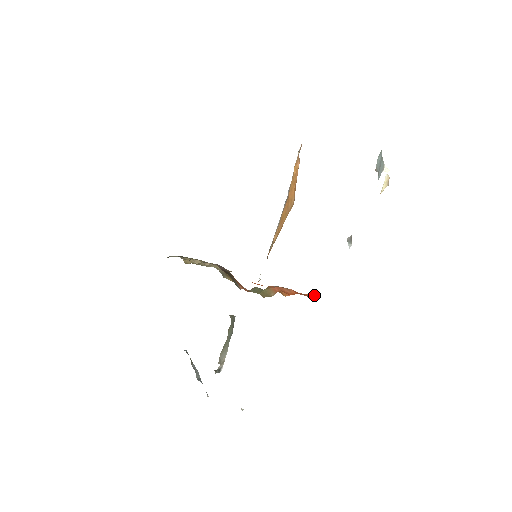
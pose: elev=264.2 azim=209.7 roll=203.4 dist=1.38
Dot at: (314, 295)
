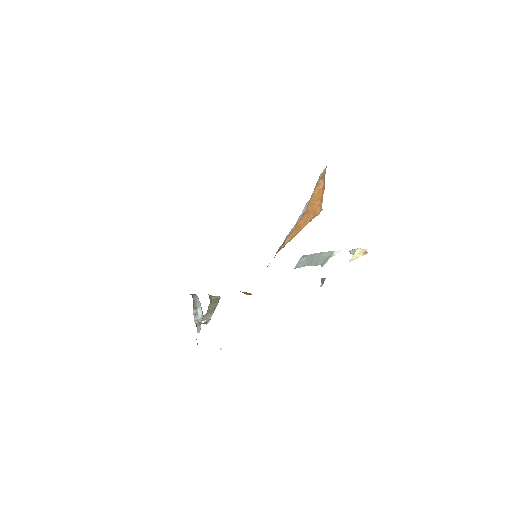
Dot at: occluded
